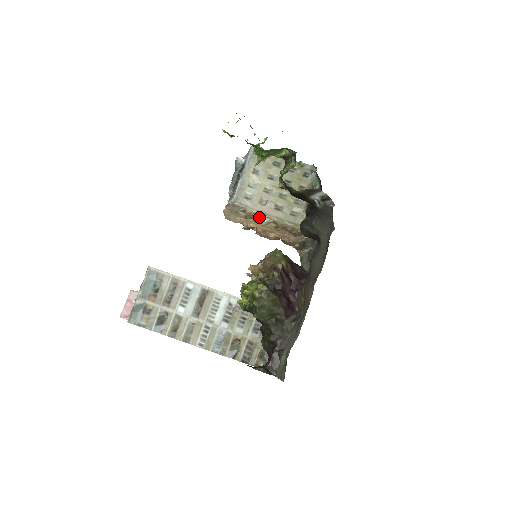
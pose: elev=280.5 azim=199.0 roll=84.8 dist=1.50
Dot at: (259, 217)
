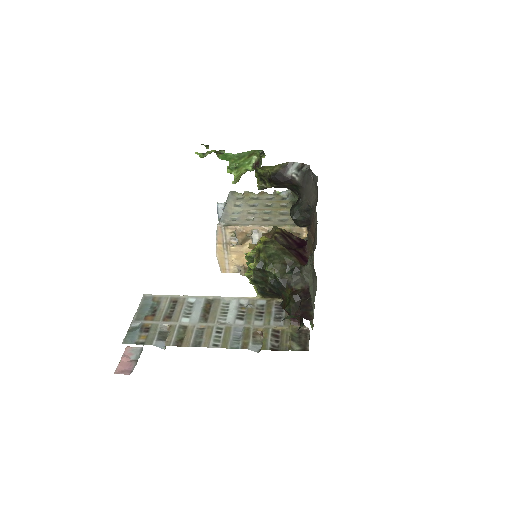
Dot at: (250, 234)
